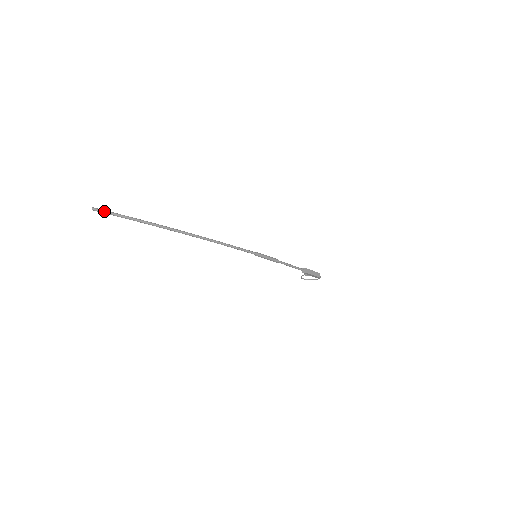
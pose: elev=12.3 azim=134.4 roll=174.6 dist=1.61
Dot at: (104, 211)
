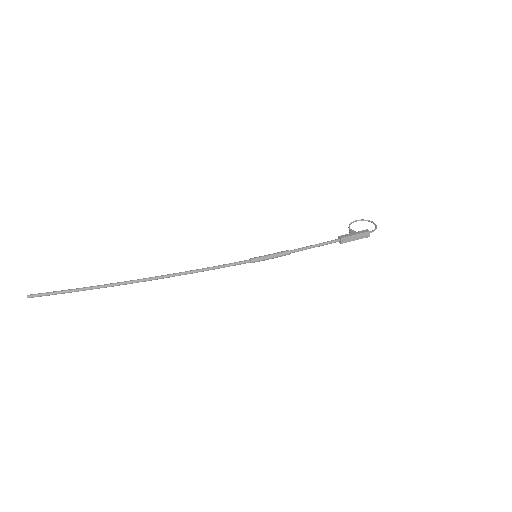
Dot at: (40, 296)
